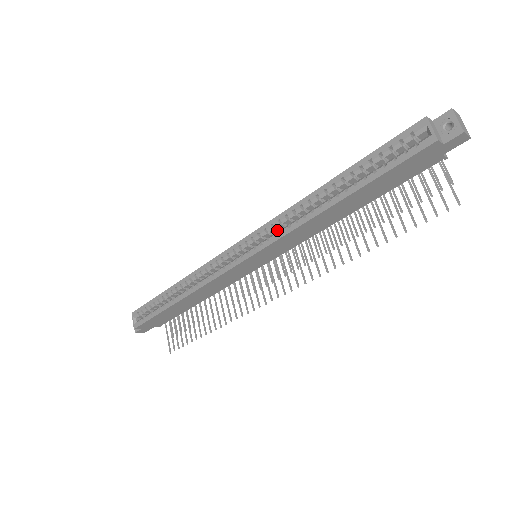
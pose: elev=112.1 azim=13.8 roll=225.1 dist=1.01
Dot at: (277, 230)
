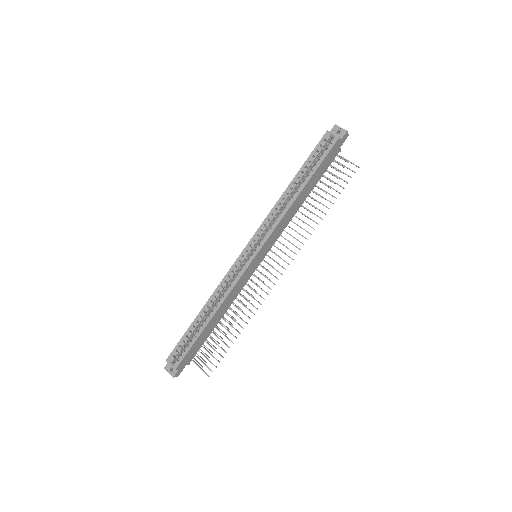
Dot at: (268, 228)
